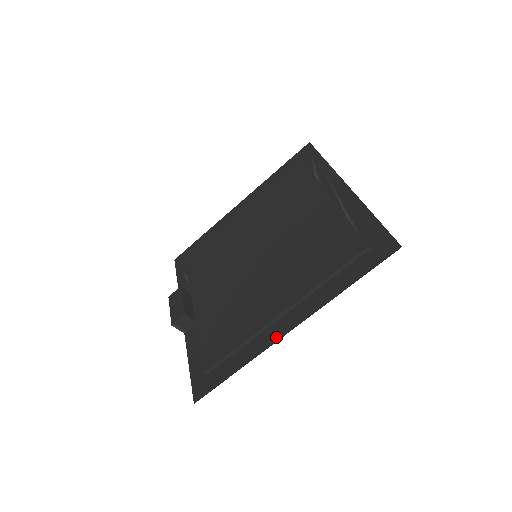
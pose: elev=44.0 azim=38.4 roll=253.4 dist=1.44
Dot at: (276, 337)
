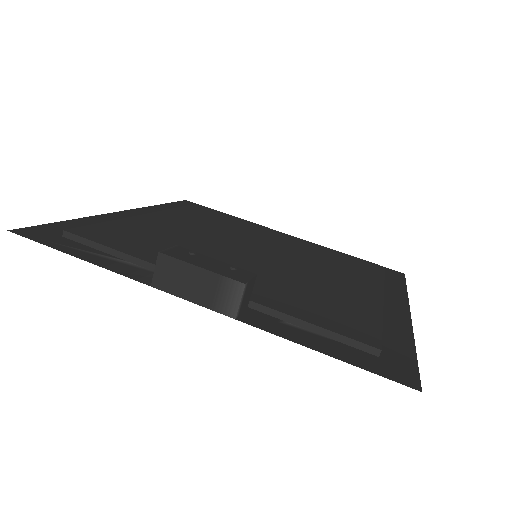
Dot at: (405, 316)
